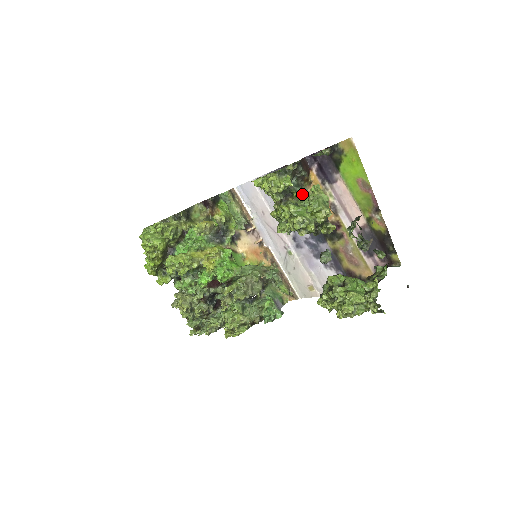
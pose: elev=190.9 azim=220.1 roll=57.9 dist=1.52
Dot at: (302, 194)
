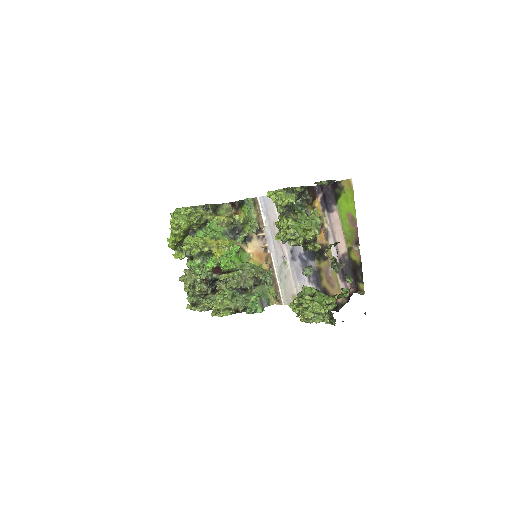
Dot at: (303, 213)
